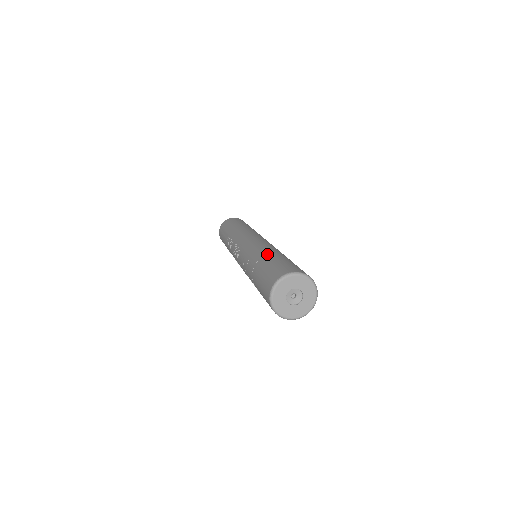
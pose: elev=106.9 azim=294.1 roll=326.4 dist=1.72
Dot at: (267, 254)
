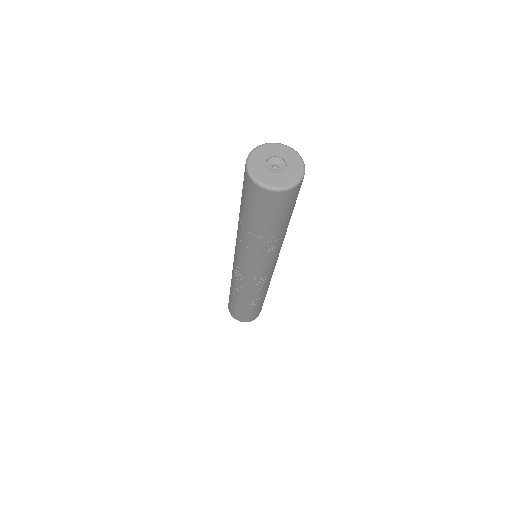
Dot at: occluded
